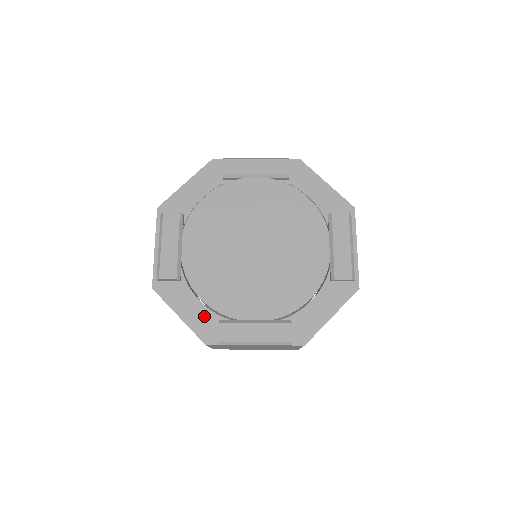
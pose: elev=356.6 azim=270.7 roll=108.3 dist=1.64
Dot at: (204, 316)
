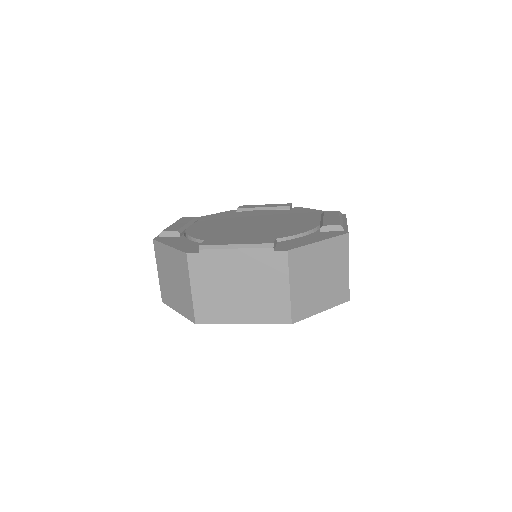
Dot at: (192, 245)
